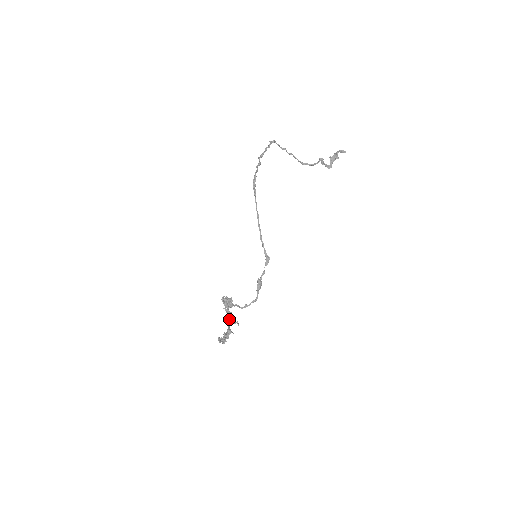
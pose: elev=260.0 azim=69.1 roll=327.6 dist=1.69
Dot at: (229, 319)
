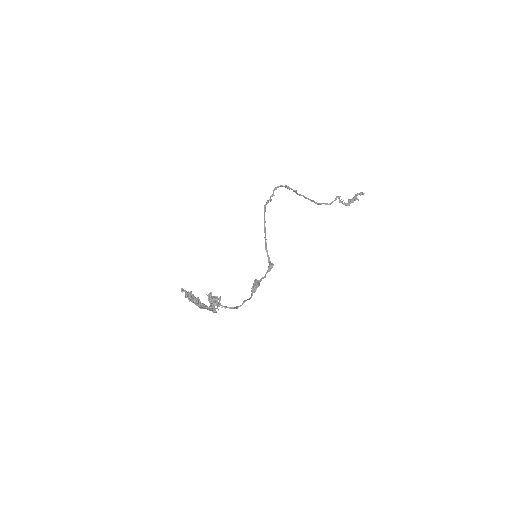
Dot at: occluded
